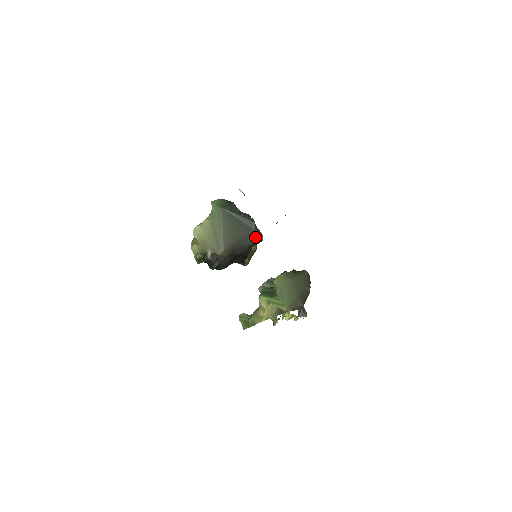
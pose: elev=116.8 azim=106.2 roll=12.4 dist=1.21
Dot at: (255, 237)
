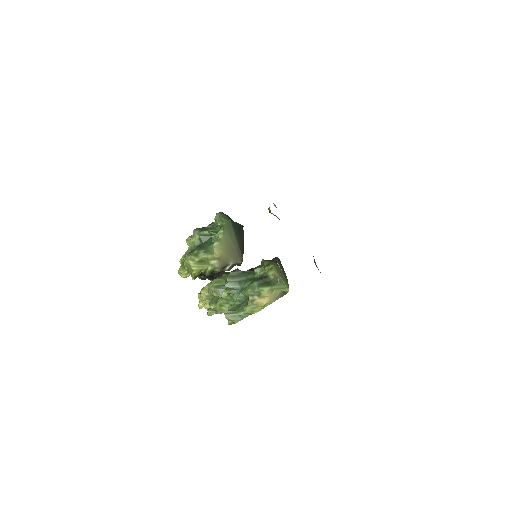
Dot at: occluded
